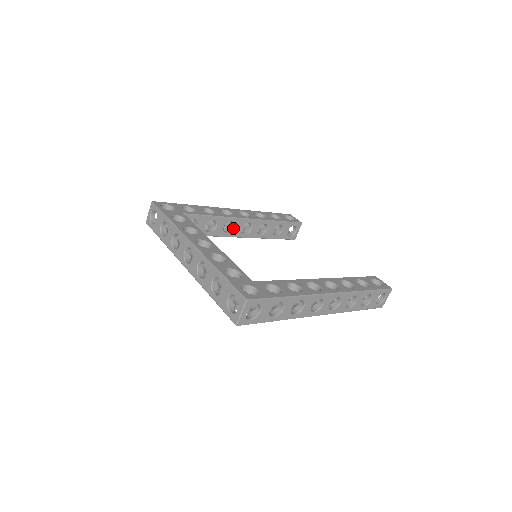
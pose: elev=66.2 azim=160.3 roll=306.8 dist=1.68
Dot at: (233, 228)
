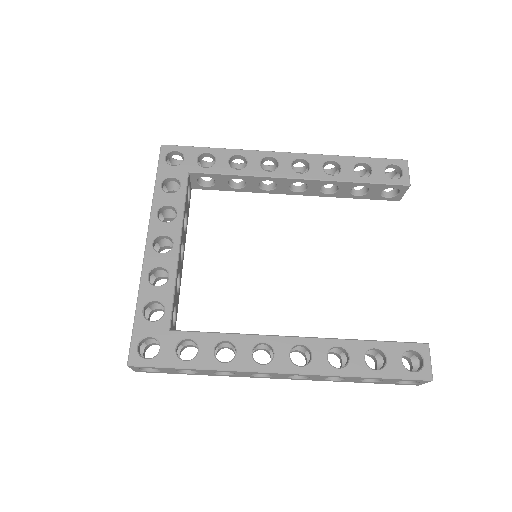
Dot at: (276, 186)
